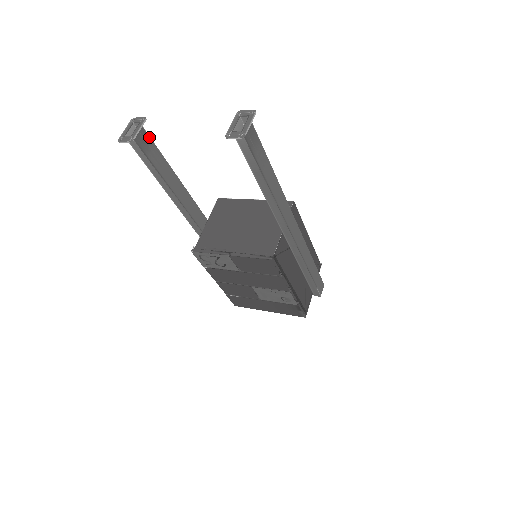
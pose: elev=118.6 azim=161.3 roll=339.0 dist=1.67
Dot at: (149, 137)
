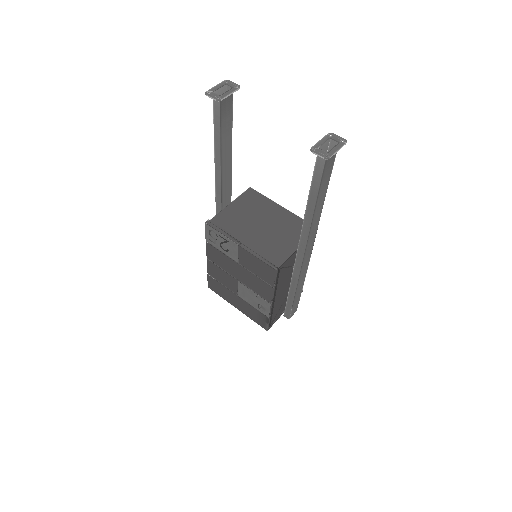
Dot at: (232, 104)
